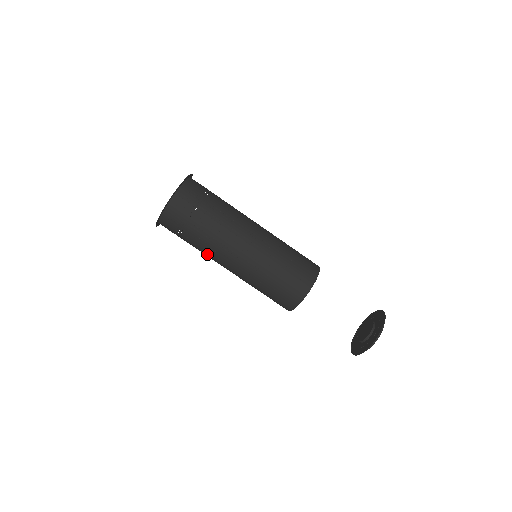
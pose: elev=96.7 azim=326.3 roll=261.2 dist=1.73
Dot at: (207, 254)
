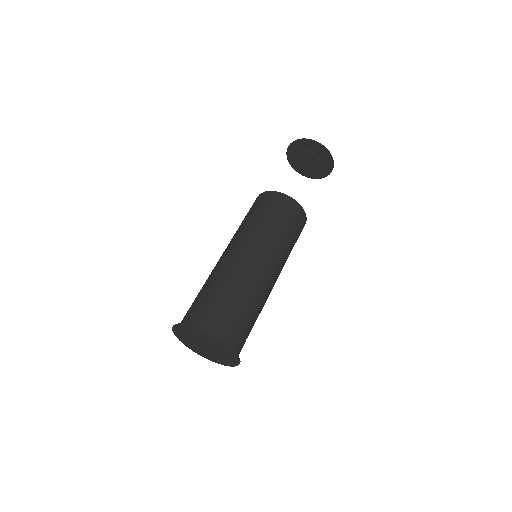
Dot at: occluded
